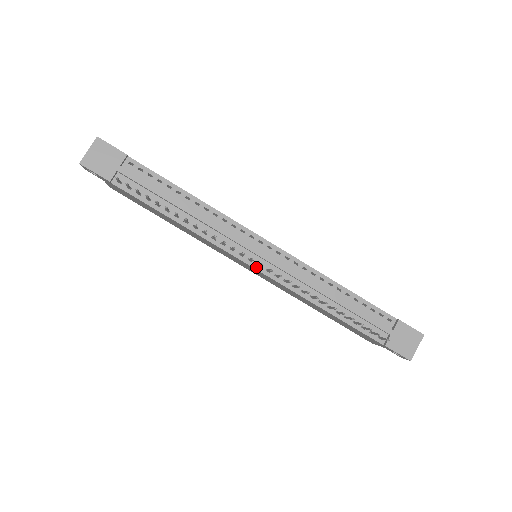
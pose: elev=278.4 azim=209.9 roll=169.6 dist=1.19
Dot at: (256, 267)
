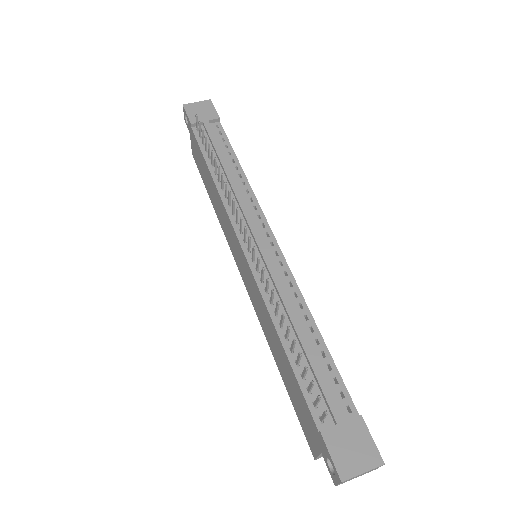
Dot at: (245, 250)
